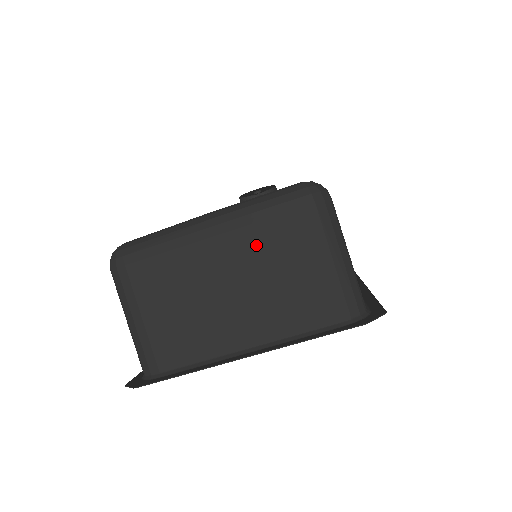
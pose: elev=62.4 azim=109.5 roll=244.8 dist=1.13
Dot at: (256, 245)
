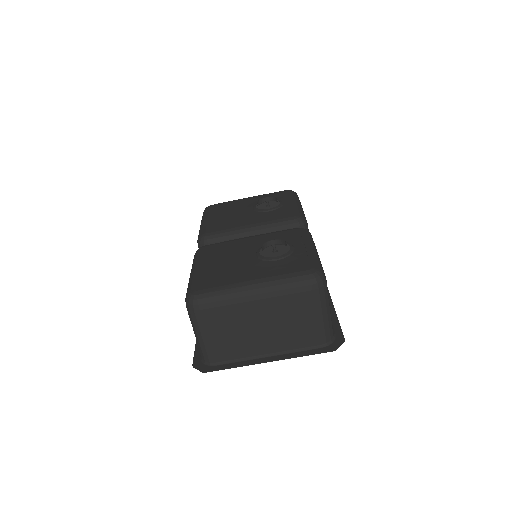
Dot at: (281, 306)
